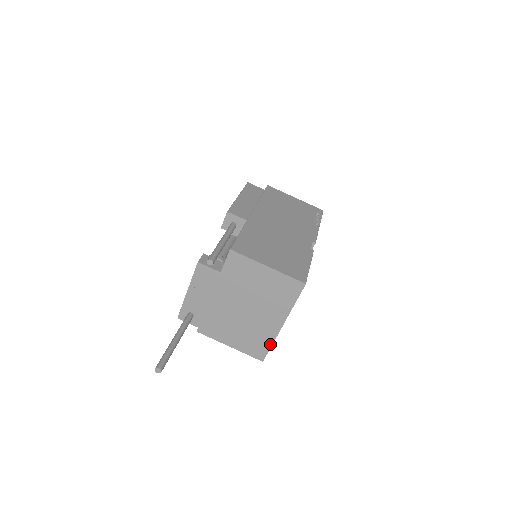
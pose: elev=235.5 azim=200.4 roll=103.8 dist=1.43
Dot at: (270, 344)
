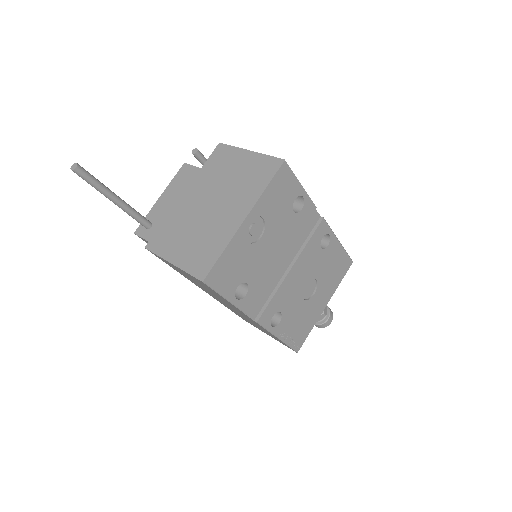
Dot at: (221, 250)
